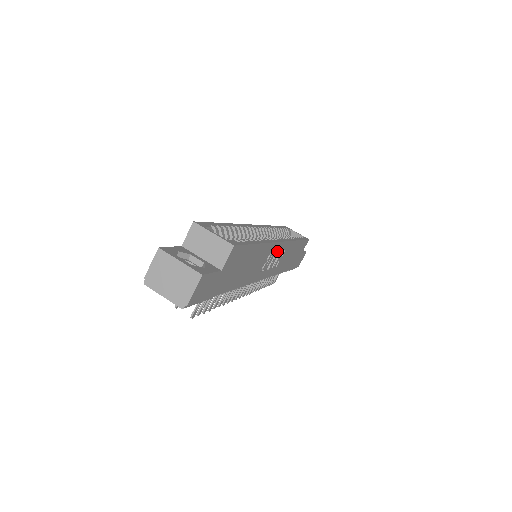
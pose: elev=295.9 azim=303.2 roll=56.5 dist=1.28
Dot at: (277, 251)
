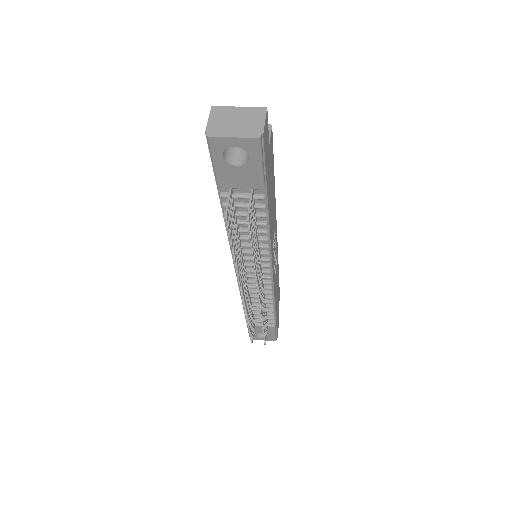
Dot at: (275, 243)
